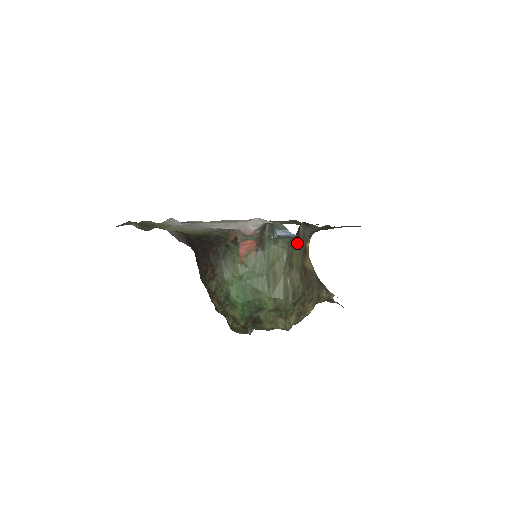
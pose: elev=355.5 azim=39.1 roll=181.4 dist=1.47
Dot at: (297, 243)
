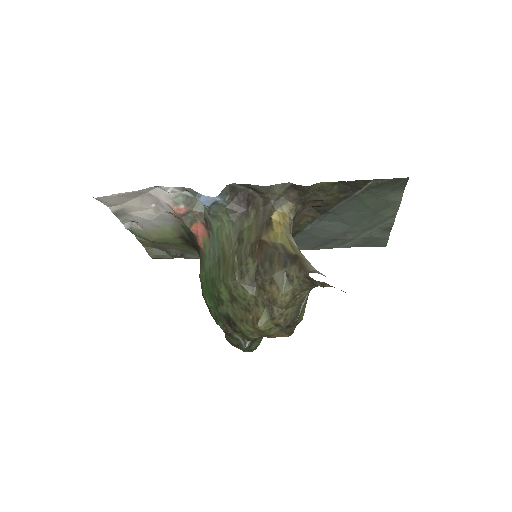
Dot at: (248, 214)
